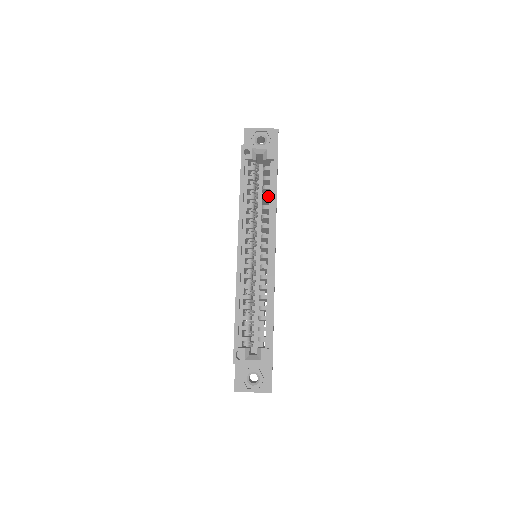
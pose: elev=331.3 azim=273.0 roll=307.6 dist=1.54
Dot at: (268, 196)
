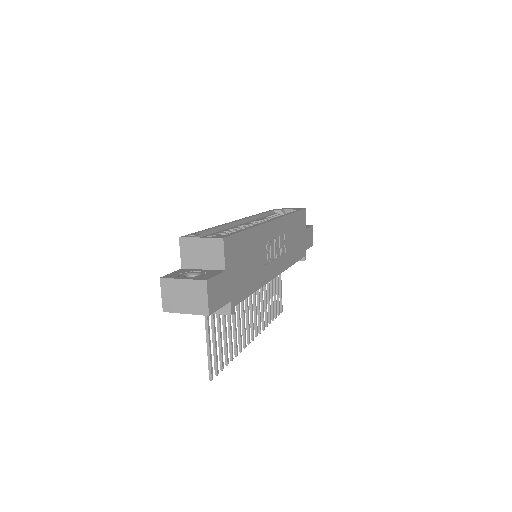
Dot at: occluded
